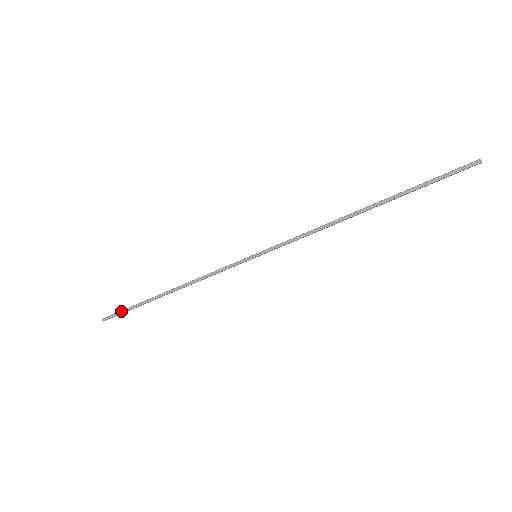
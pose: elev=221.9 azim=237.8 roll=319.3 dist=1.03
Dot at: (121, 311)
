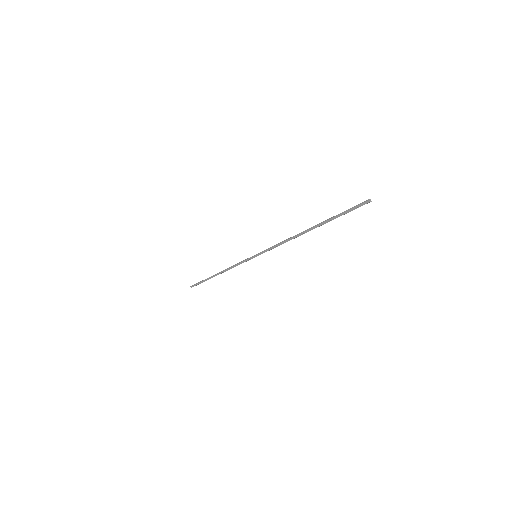
Dot at: (198, 283)
